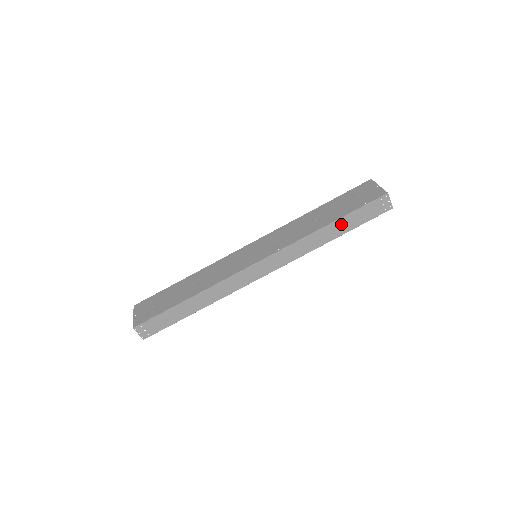
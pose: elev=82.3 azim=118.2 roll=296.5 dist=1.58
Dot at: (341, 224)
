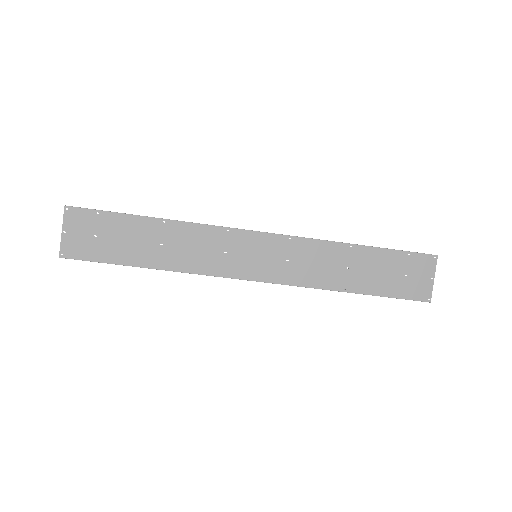
Dot at: occluded
